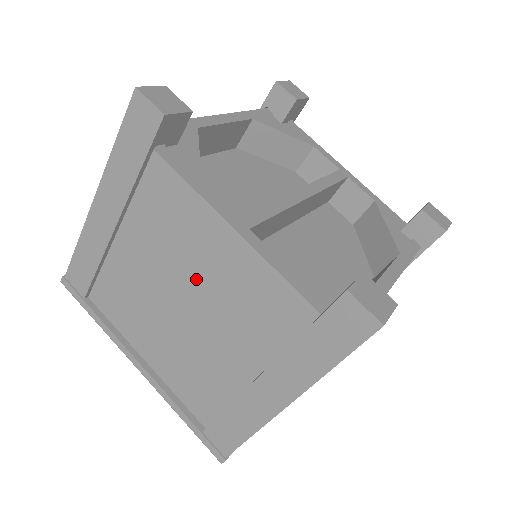
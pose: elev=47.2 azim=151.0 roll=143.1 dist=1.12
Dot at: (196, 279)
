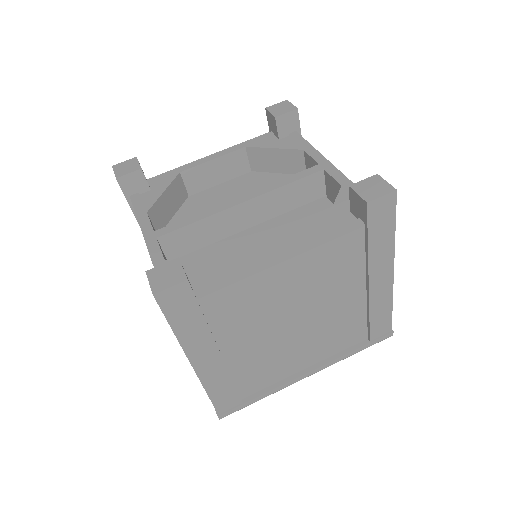
Dot at: occluded
